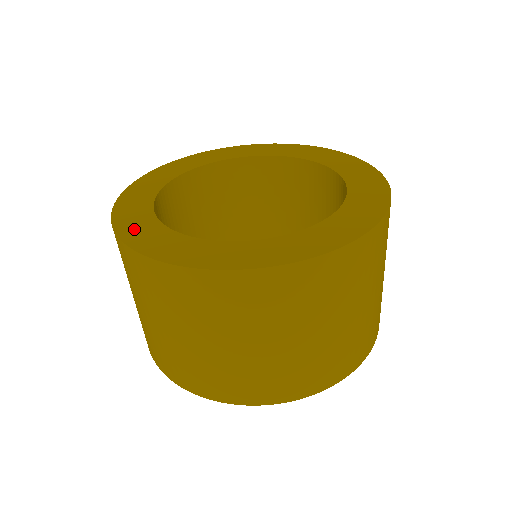
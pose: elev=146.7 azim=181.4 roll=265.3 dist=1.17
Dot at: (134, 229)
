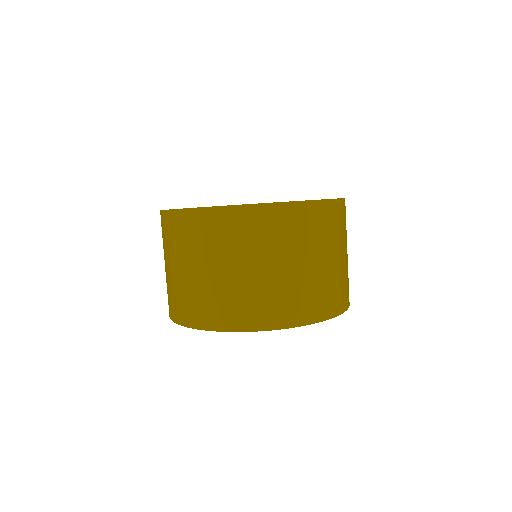
Dot at: occluded
